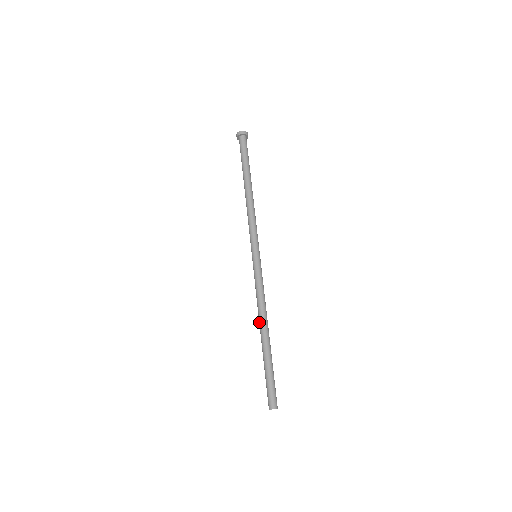
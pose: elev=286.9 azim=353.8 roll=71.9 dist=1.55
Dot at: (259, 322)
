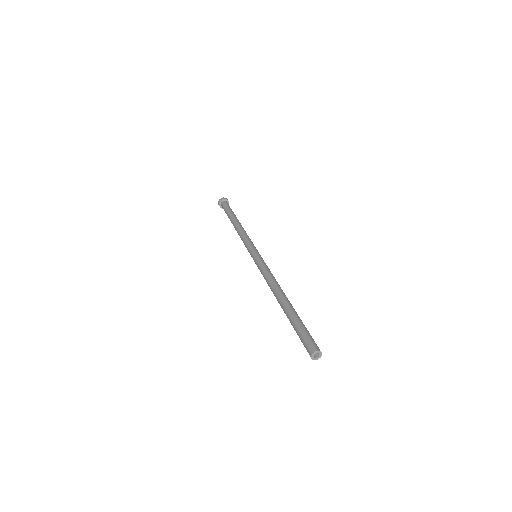
Dot at: (274, 295)
